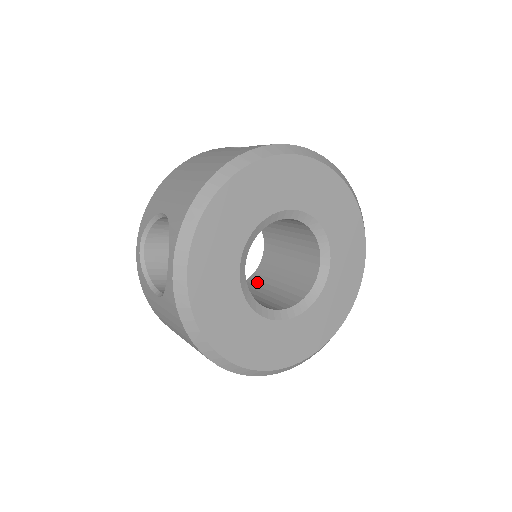
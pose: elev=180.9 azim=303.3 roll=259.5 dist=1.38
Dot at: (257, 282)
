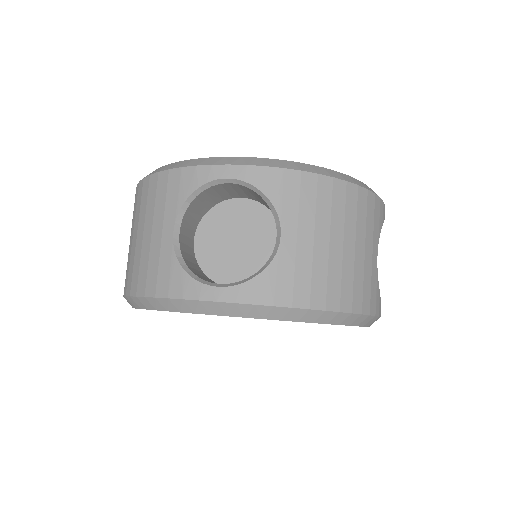
Dot at: occluded
